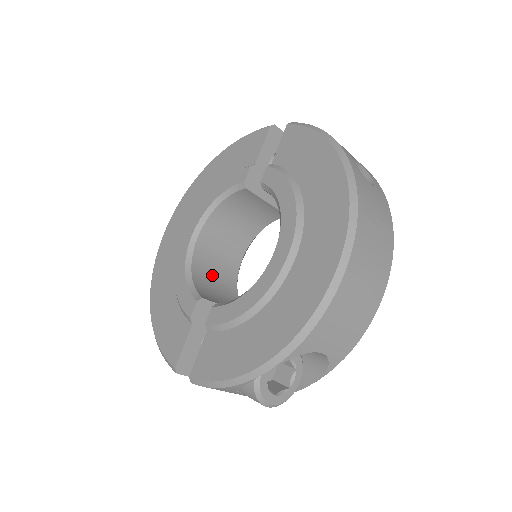
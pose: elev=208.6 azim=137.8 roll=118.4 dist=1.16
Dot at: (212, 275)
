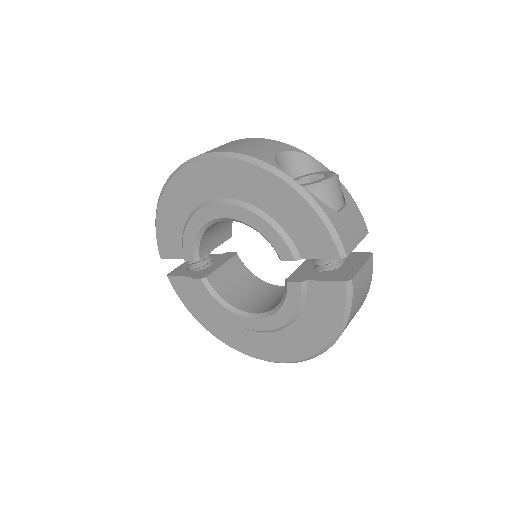
Dot at: occluded
